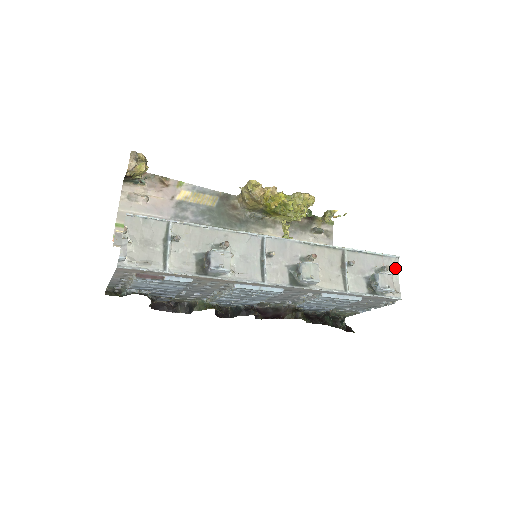
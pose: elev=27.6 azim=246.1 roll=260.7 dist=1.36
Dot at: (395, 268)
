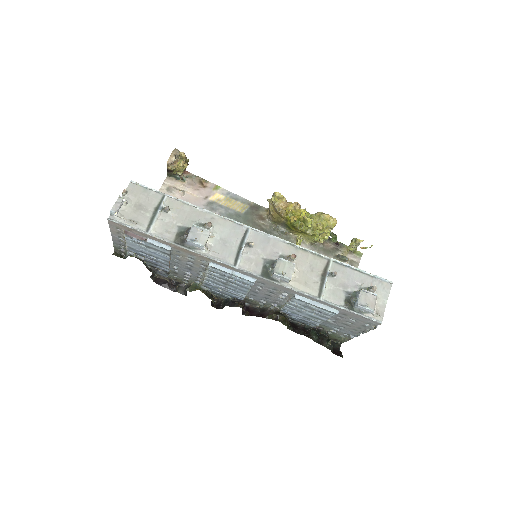
Dot at: (385, 292)
